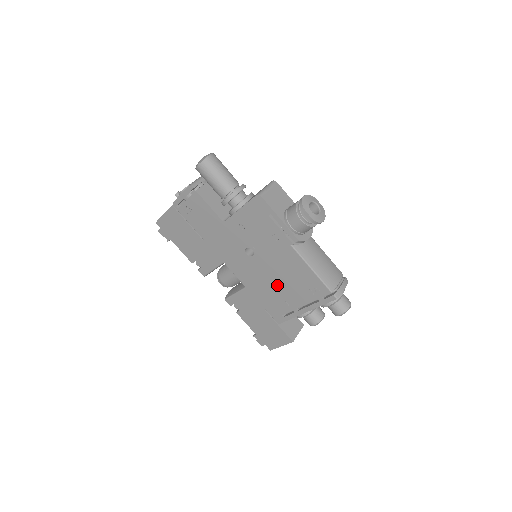
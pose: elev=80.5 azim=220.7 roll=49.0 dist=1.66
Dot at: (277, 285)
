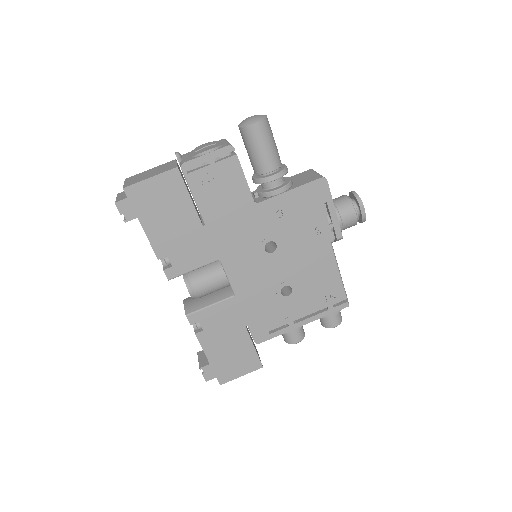
Dot at: (280, 292)
